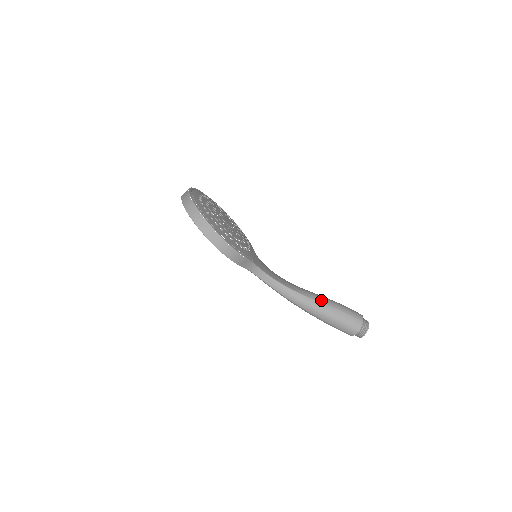
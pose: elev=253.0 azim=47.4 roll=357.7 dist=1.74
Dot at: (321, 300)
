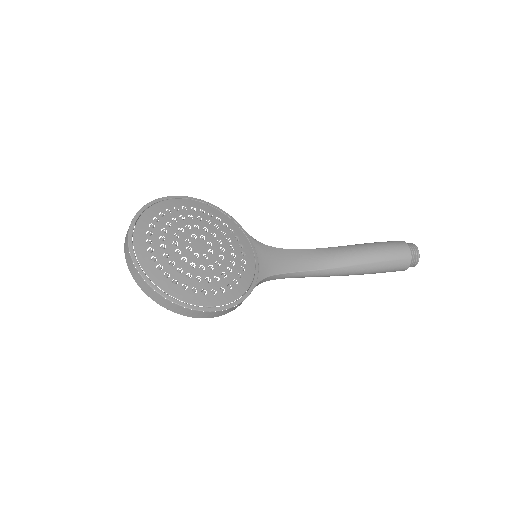
Dot at: (354, 261)
